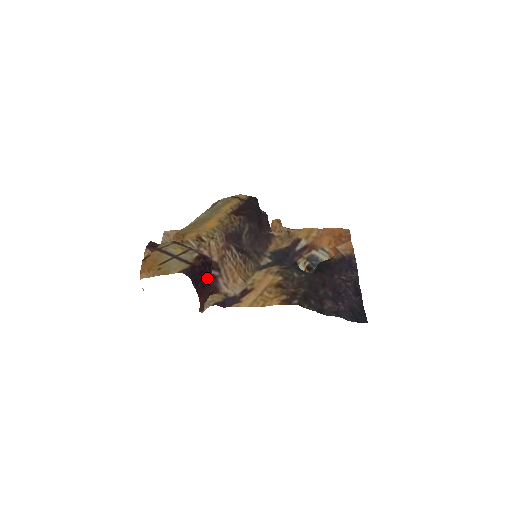
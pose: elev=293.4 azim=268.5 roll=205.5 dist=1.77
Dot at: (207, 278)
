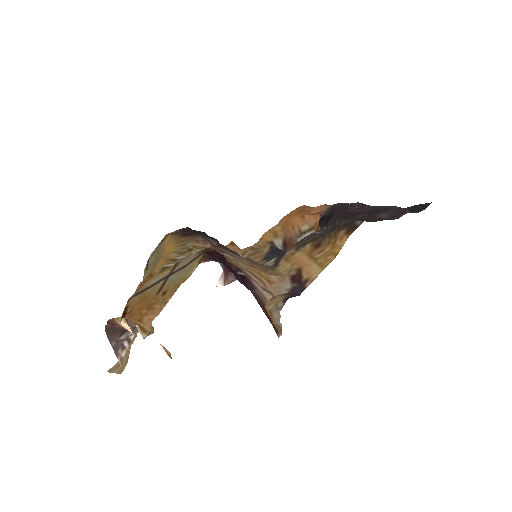
Dot at: occluded
